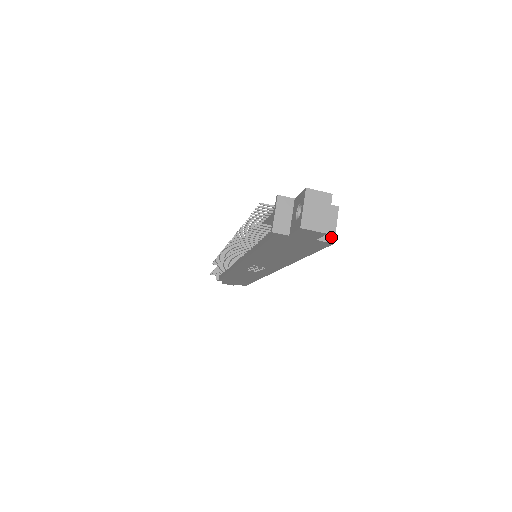
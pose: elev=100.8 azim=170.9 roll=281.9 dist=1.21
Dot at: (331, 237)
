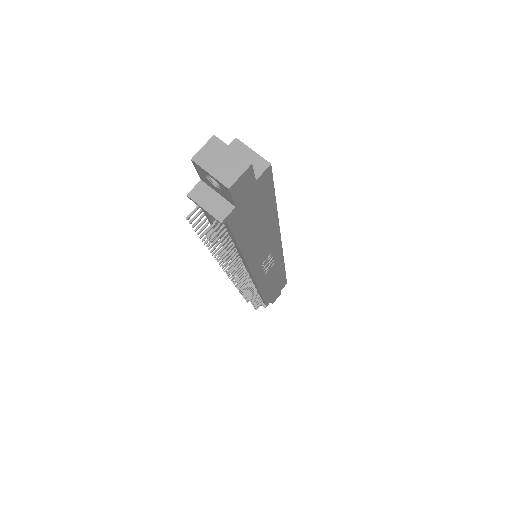
Dot at: (262, 163)
